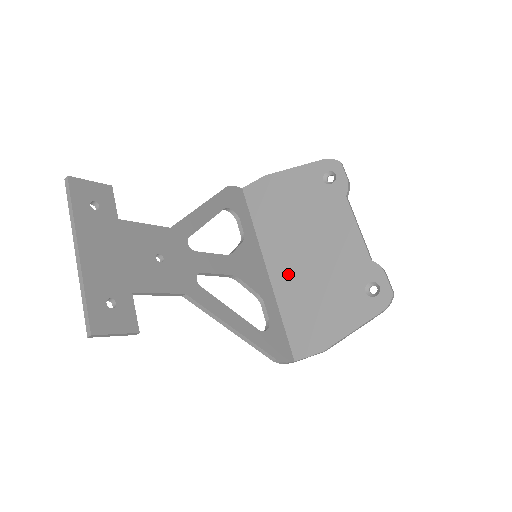
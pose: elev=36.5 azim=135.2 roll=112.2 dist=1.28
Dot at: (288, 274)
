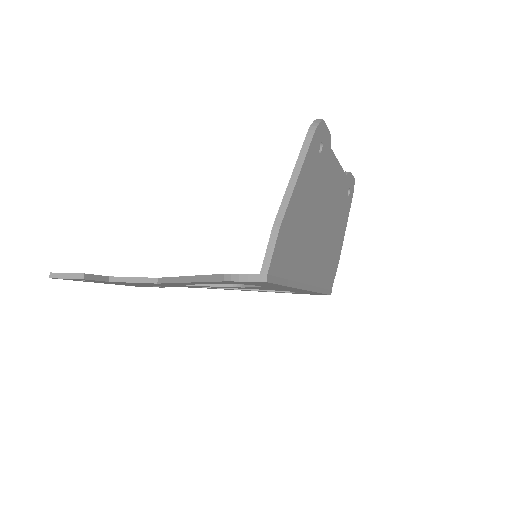
Dot at: occluded
